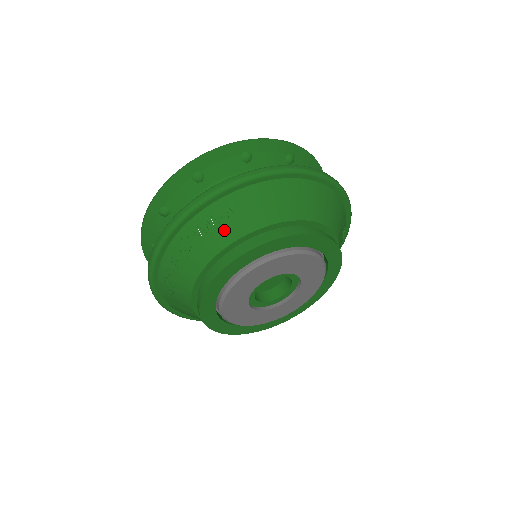
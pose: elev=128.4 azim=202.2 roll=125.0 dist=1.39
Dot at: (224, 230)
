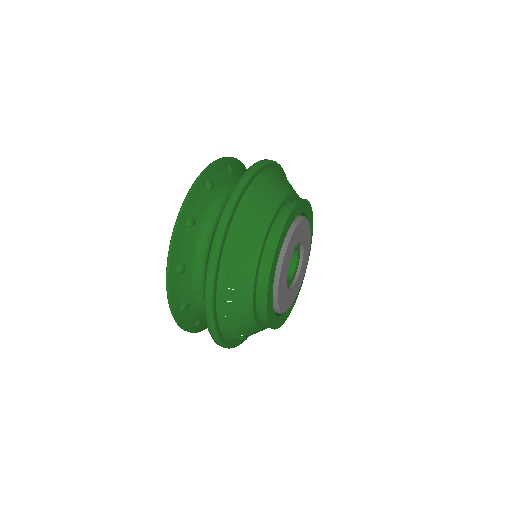
Dot at: (241, 285)
